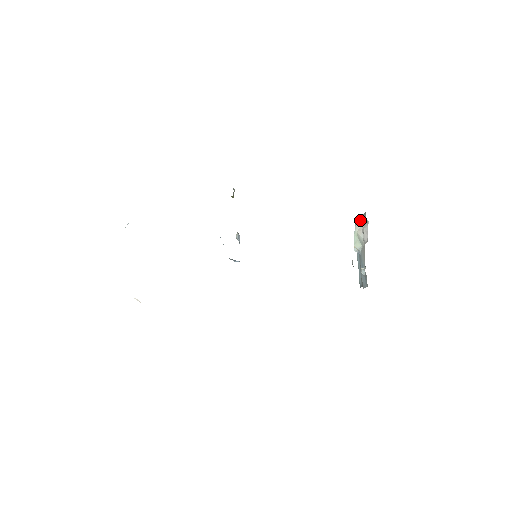
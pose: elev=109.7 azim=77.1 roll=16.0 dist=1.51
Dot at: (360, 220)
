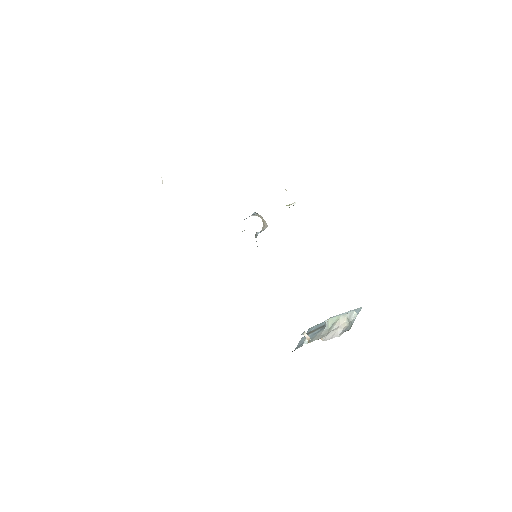
Dot at: (350, 318)
